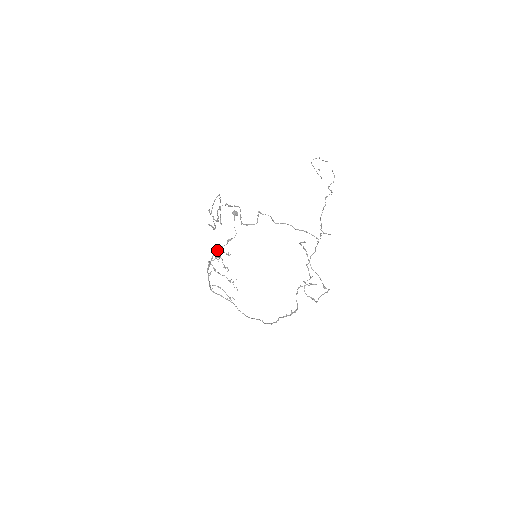
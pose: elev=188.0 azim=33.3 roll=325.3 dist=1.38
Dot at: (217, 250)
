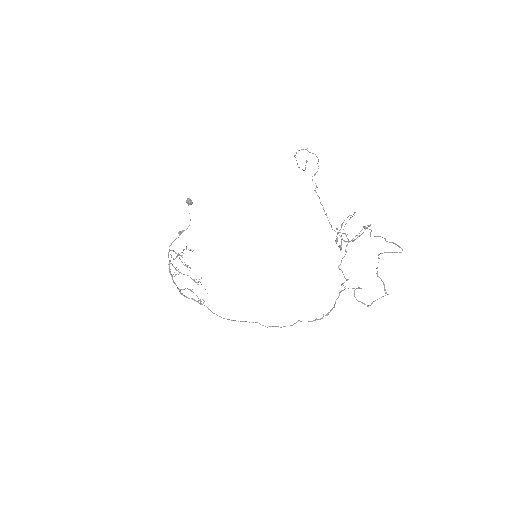
Dot at: (170, 245)
